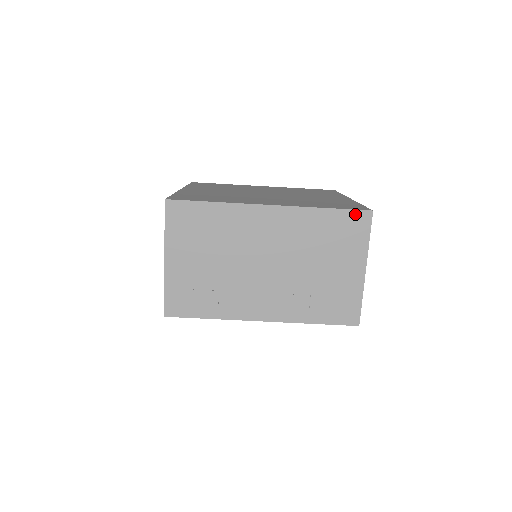
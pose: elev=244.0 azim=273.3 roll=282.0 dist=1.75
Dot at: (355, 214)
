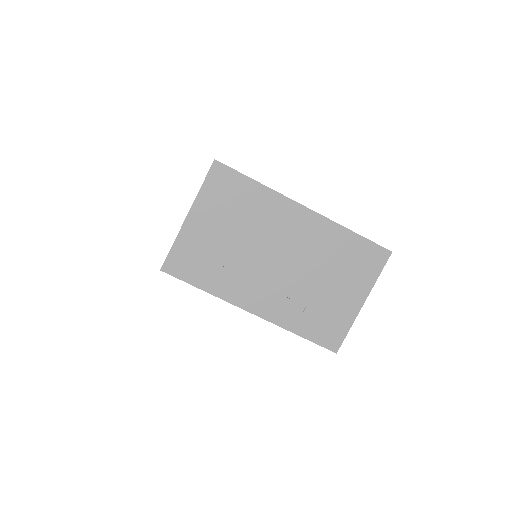
Dot at: (376, 248)
